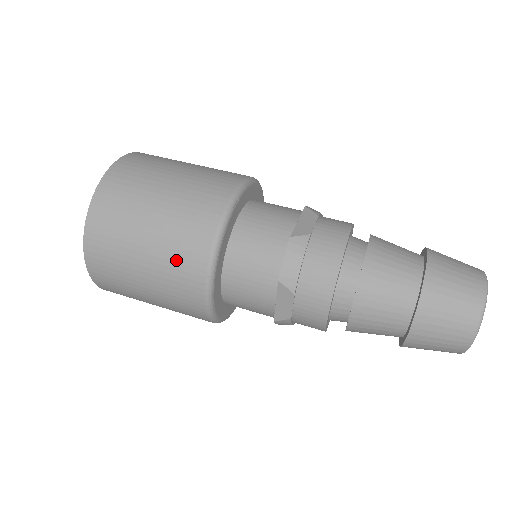
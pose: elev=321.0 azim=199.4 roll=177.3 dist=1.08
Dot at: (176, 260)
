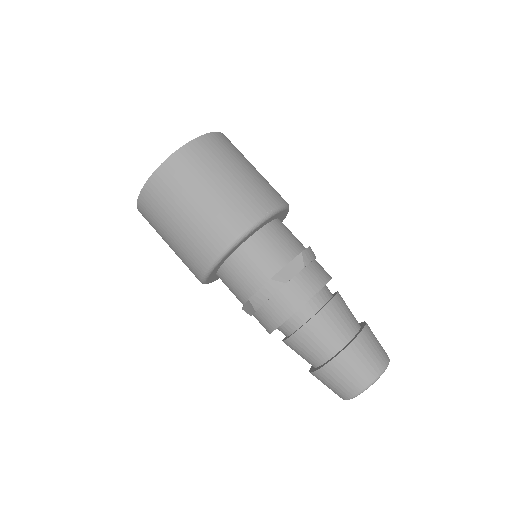
Dot at: (258, 190)
